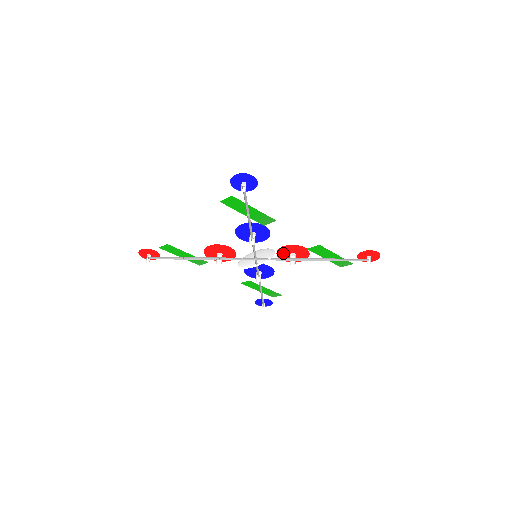
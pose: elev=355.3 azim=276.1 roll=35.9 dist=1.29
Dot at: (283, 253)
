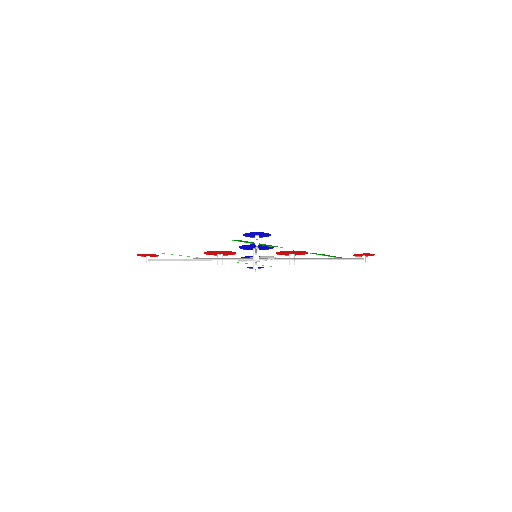
Dot at: (282, 253)
